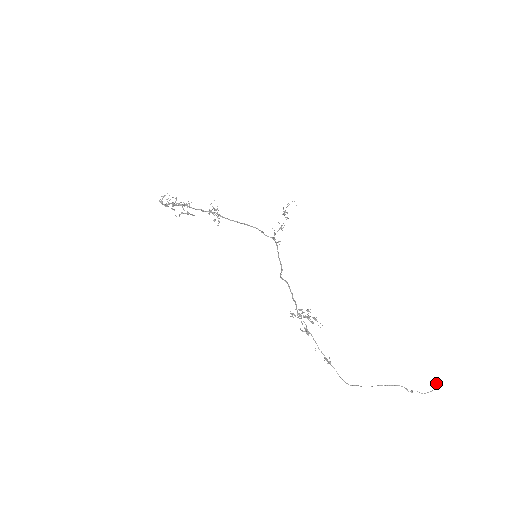
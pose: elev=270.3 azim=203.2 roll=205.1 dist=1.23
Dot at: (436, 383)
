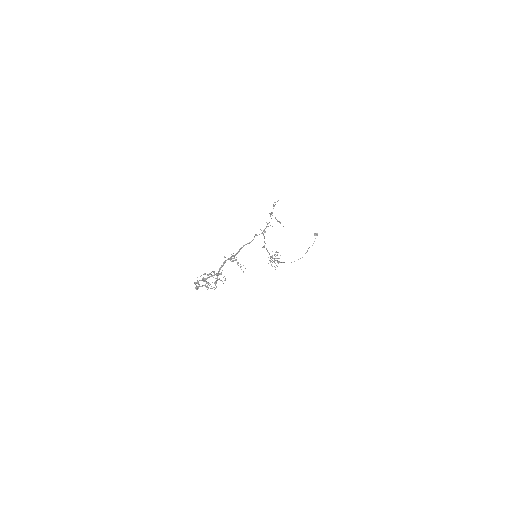
Dot at: occluded
